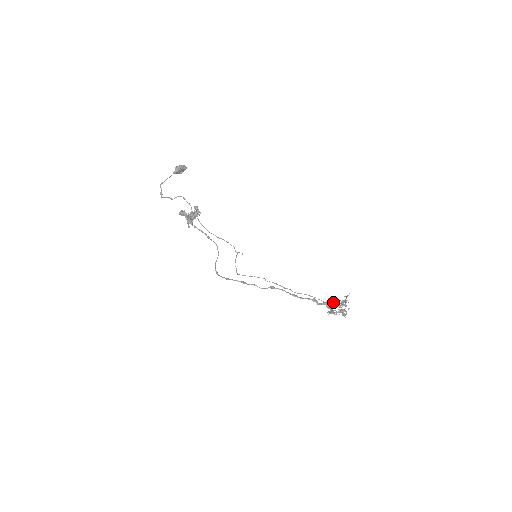
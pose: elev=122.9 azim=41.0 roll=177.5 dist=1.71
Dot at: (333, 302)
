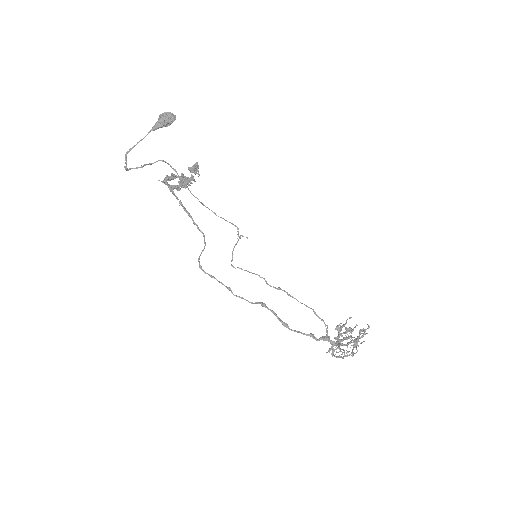
Dot at: (343, 333)
